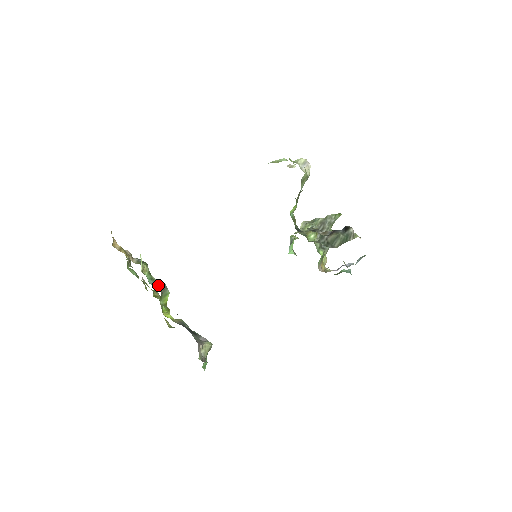
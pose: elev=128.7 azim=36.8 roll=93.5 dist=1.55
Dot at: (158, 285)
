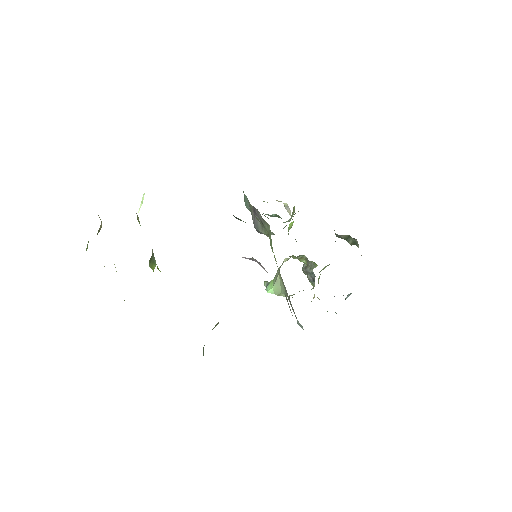
Dot at: occluded
